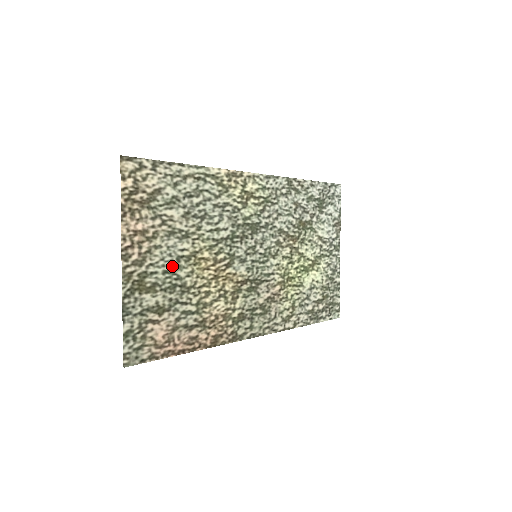
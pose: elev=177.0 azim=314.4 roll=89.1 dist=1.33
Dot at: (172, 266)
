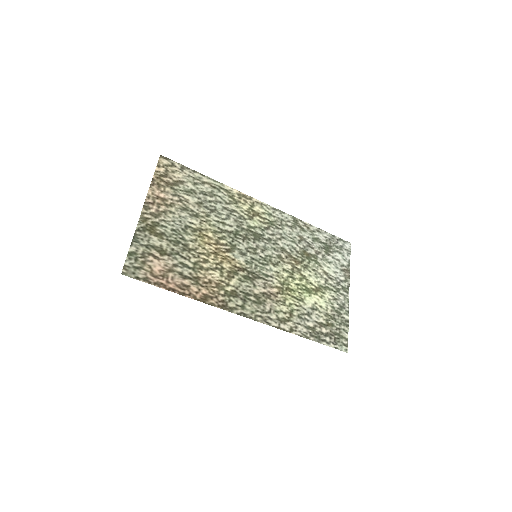
Dot at: (180, 229)
